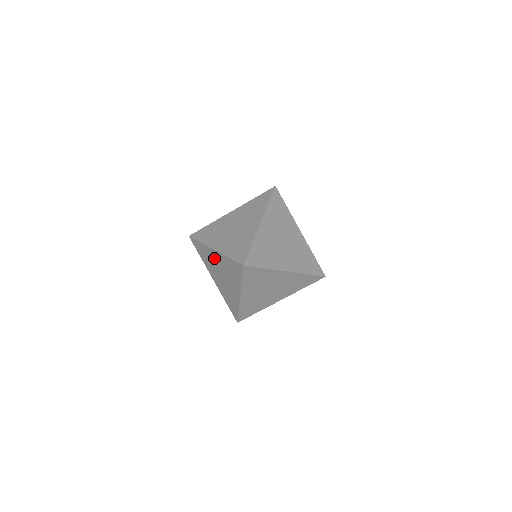
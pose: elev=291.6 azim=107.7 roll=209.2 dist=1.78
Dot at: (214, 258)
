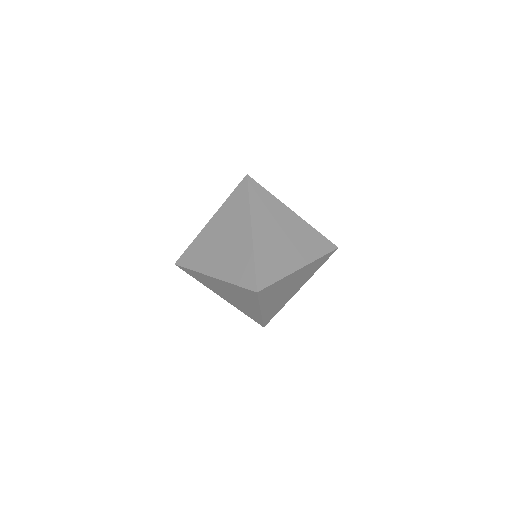
Dot at: (215, 283)
